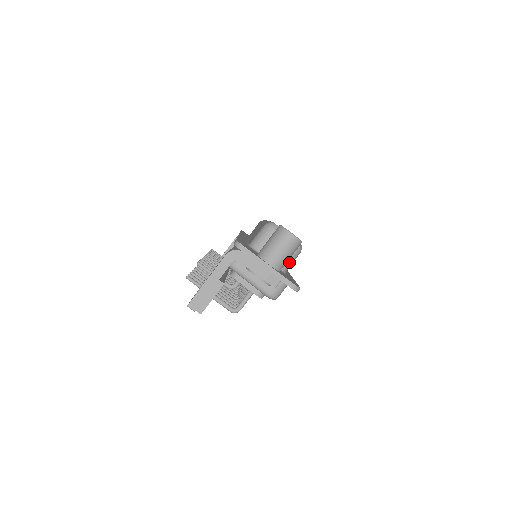
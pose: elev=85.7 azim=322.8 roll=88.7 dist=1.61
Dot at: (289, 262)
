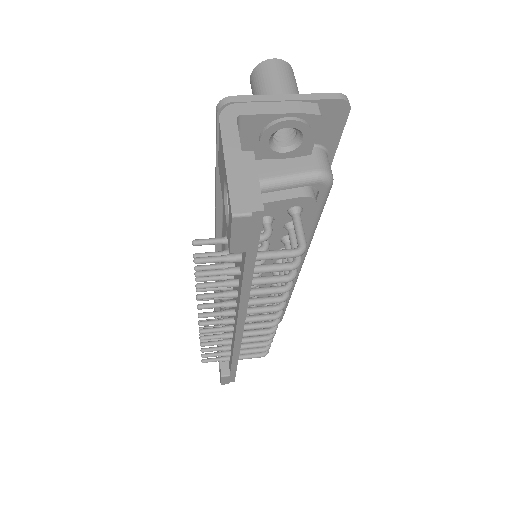
Dot at: occluded
